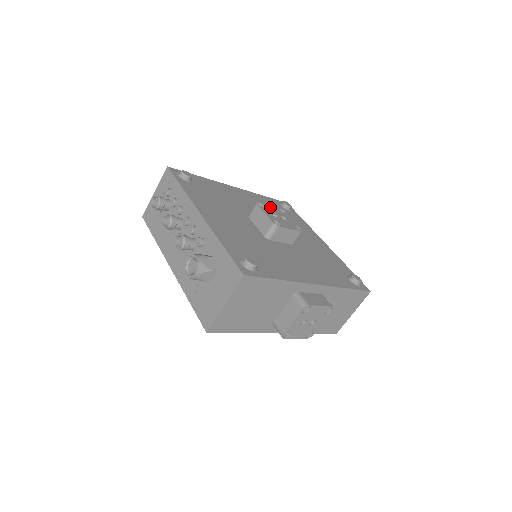
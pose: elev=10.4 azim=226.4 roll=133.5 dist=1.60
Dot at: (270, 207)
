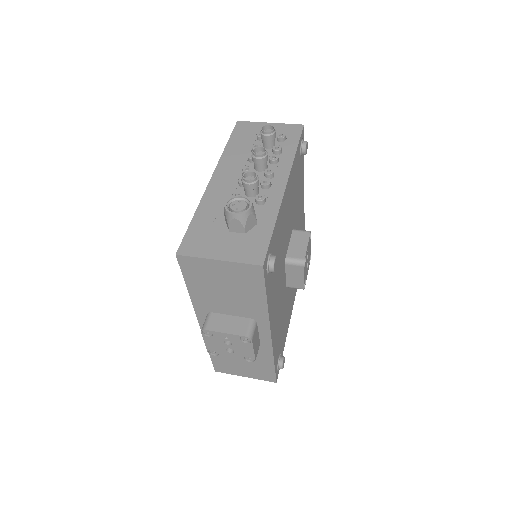
Dot at: occluded
